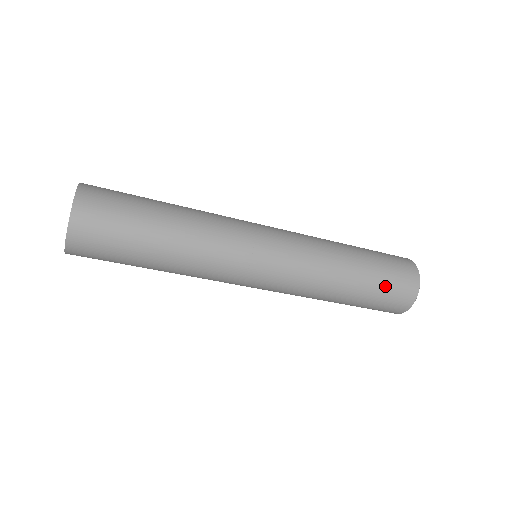
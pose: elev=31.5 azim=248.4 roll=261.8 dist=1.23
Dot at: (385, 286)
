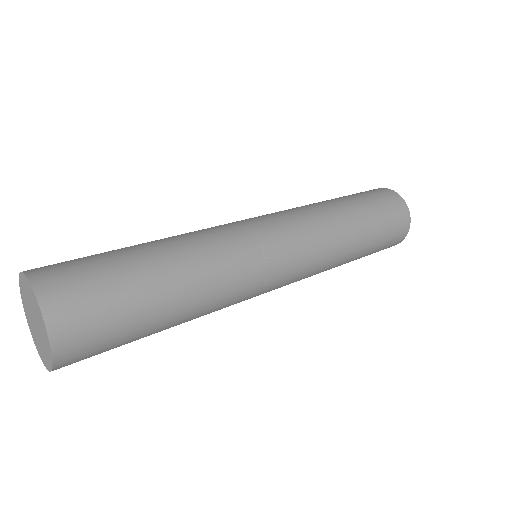
Dot at: (385, 228)
